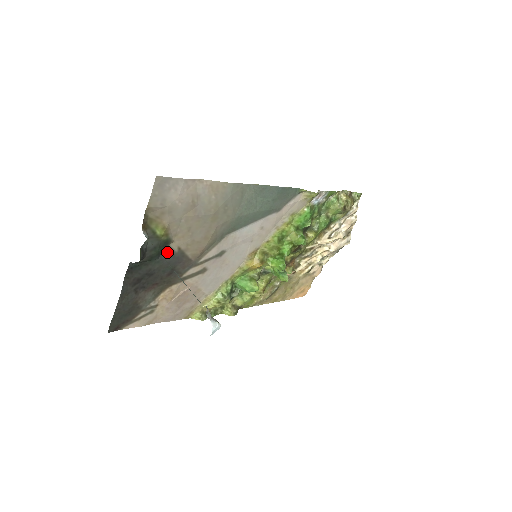
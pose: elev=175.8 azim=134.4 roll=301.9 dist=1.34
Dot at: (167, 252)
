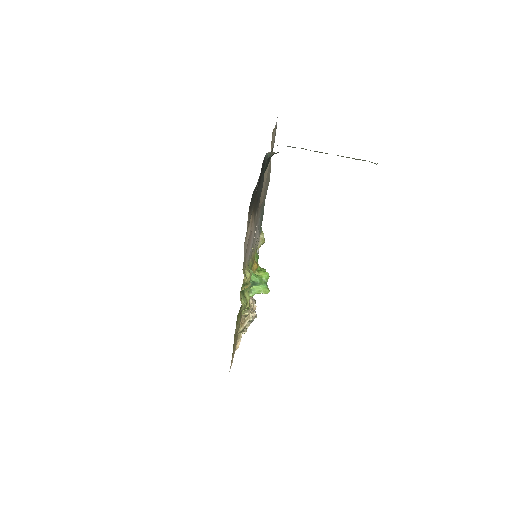
Dot at: occluded
